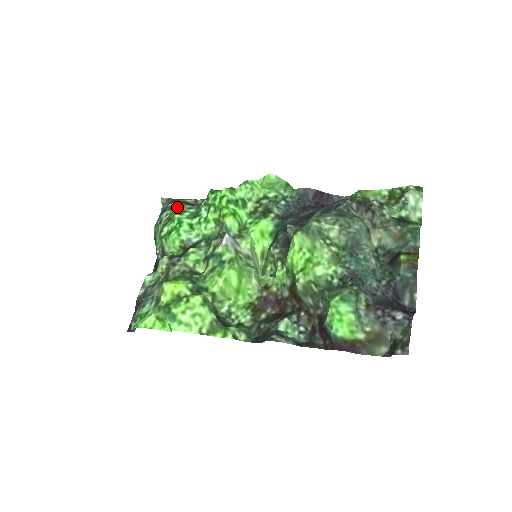
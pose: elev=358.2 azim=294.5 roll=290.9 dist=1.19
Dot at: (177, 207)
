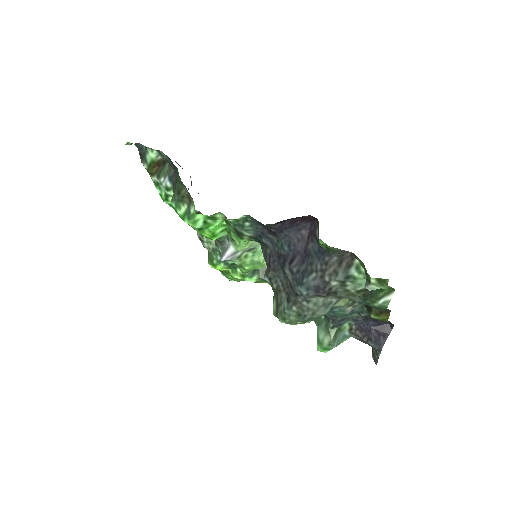
Dot at: (155, 185)
